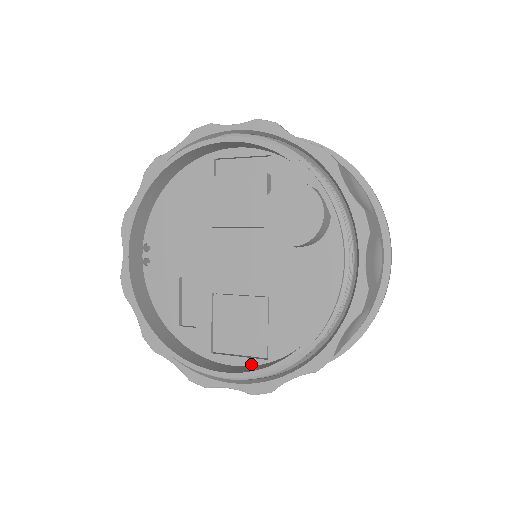
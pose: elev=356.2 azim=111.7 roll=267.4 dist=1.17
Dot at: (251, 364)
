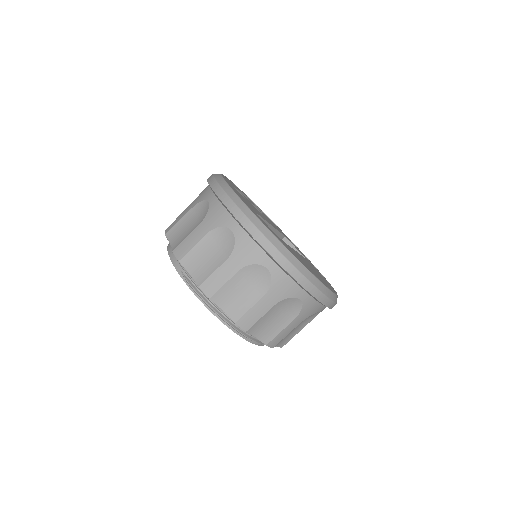
Dot at: occluded
